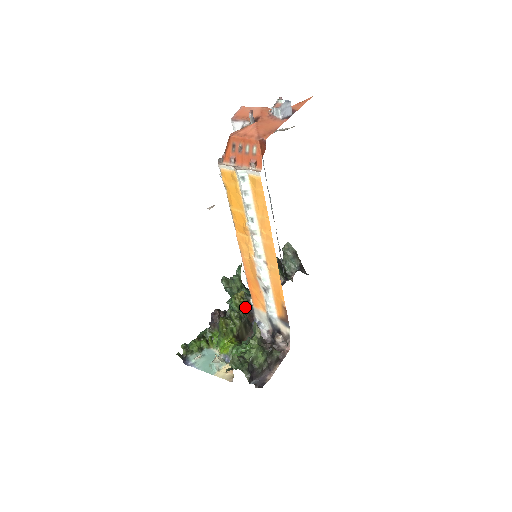
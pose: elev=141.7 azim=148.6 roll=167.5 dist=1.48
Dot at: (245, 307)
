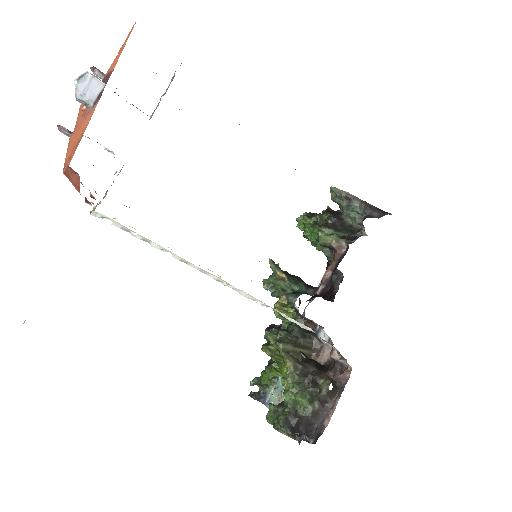
Dot at: (293, 315)
